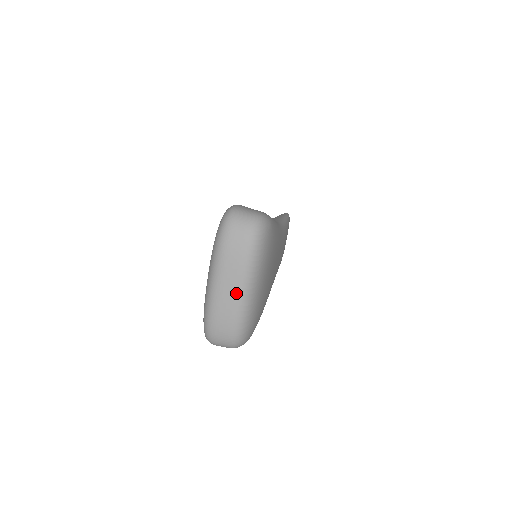
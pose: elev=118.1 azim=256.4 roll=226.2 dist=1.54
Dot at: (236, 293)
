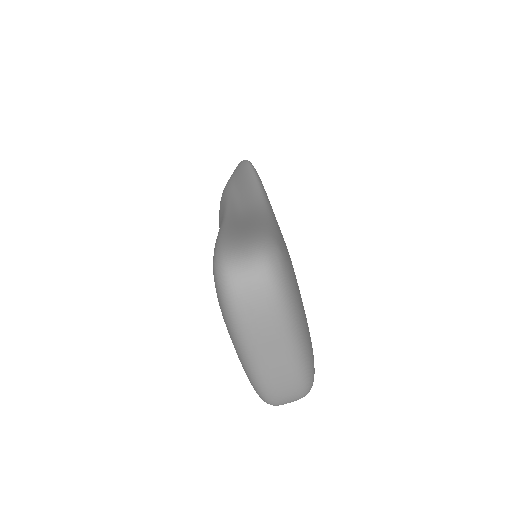
Dot at: (285, 357)
